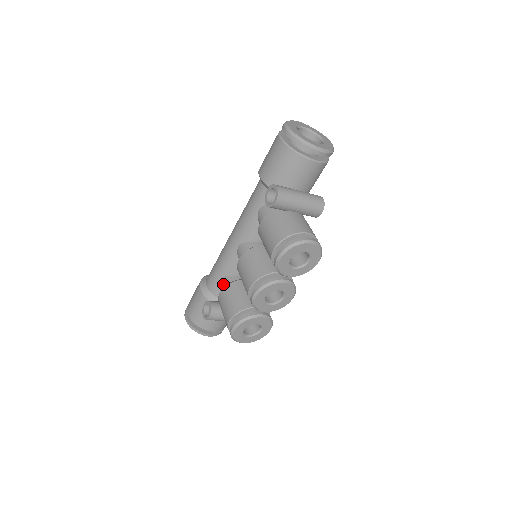
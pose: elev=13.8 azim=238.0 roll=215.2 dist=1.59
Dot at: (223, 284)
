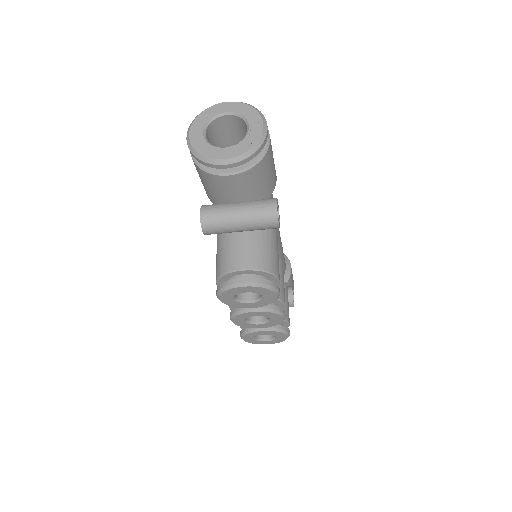
Dot at: occluded
